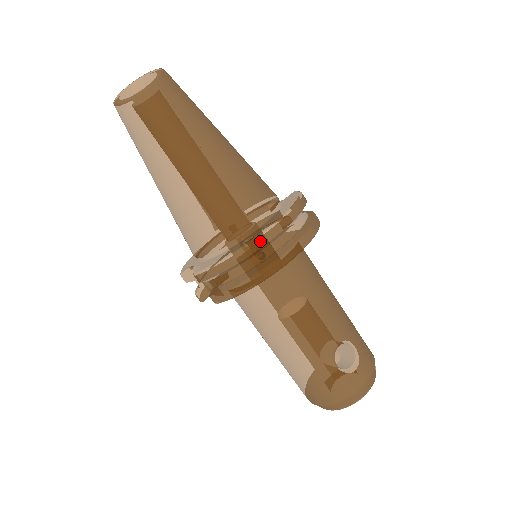
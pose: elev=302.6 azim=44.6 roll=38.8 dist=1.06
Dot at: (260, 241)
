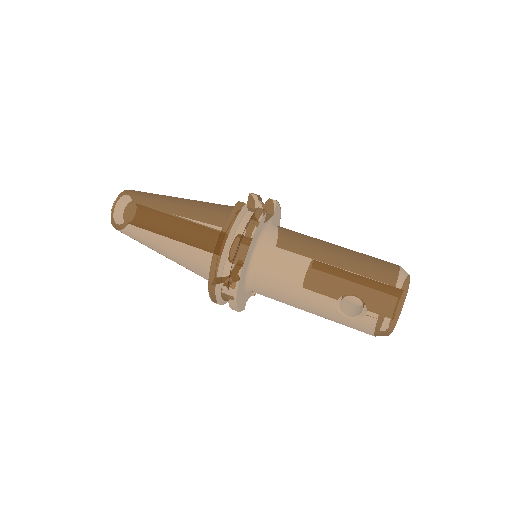
Dot at: (211, 286)
